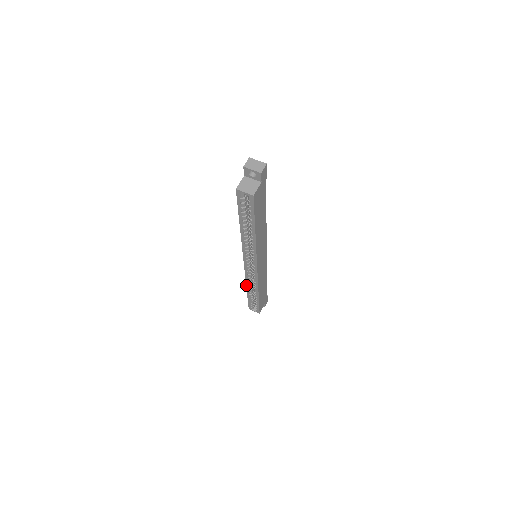
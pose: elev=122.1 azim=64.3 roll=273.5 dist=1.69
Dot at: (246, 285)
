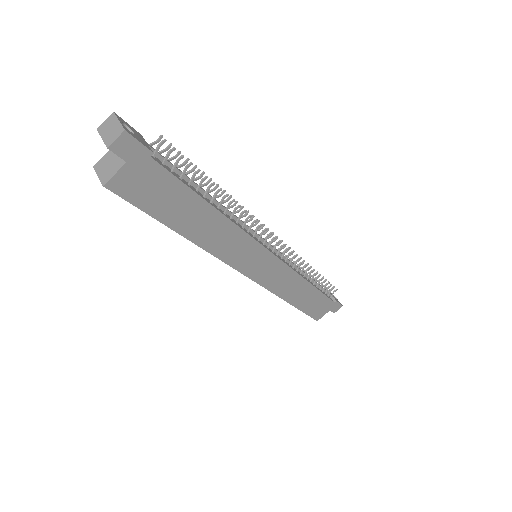
Dot at: occluded
